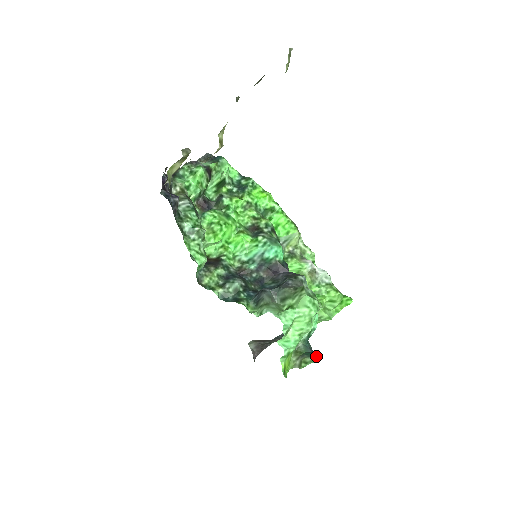
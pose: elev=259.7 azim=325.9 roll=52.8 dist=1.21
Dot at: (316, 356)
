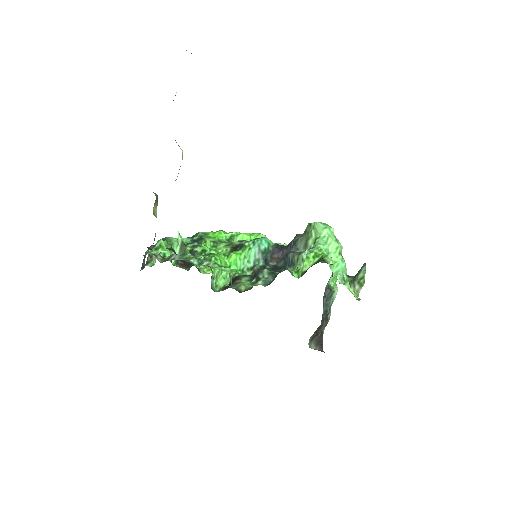
Dot at: (363, 267)
